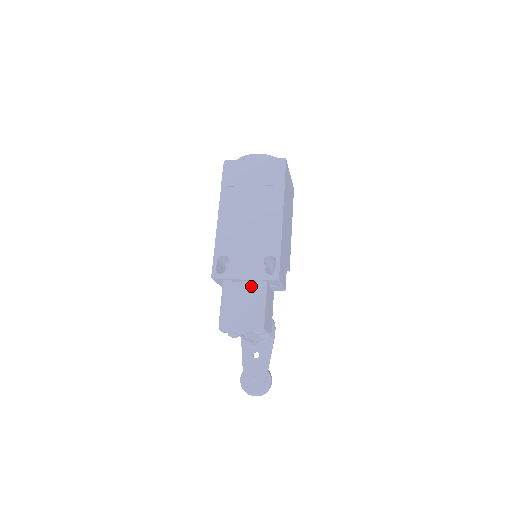
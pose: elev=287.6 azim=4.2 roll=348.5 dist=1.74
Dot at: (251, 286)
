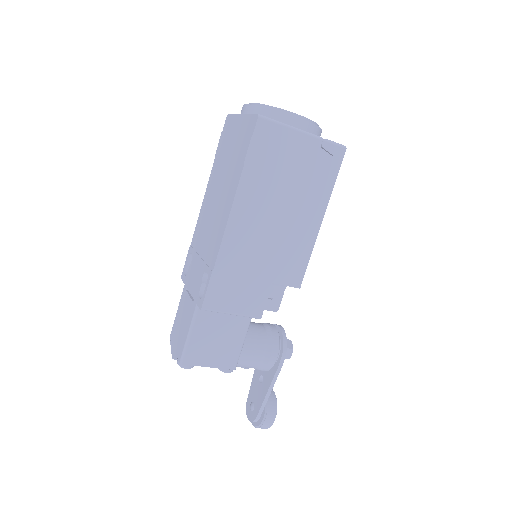
Dot at: (190, 304)
